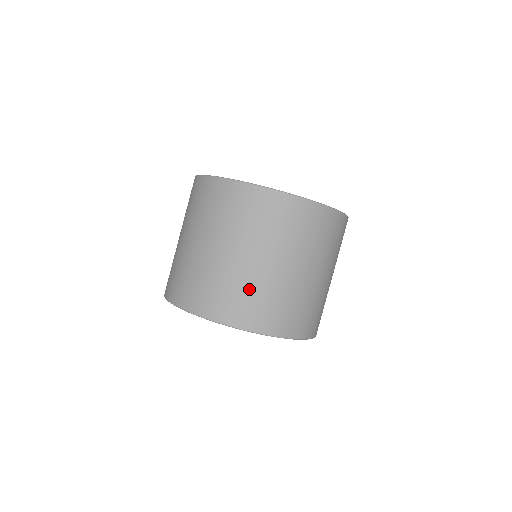
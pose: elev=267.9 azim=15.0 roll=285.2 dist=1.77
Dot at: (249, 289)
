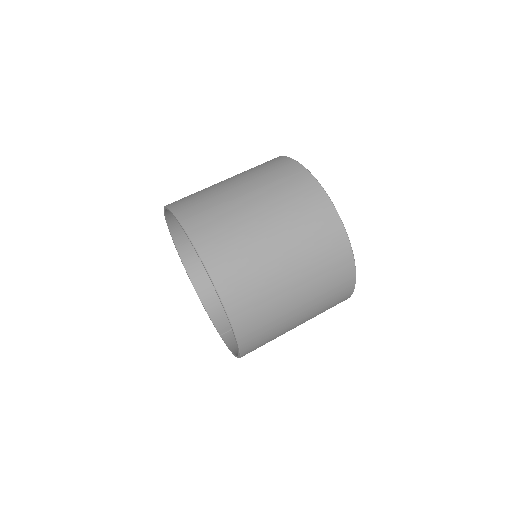
Dot at: (204, 192)
